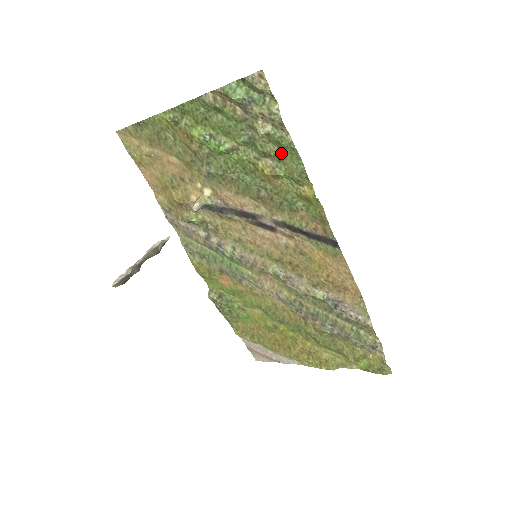
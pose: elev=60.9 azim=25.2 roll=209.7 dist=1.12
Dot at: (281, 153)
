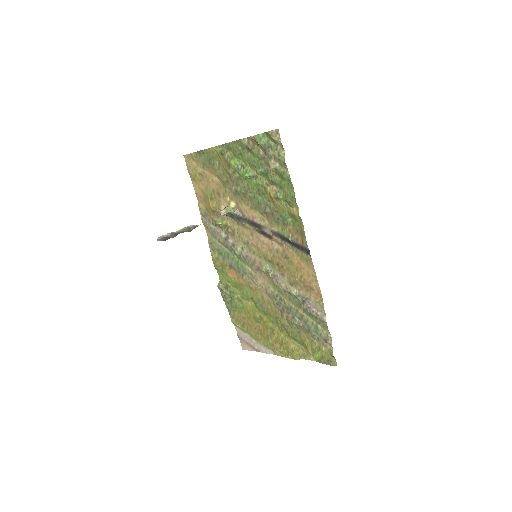
Dot at: (282, 183)
